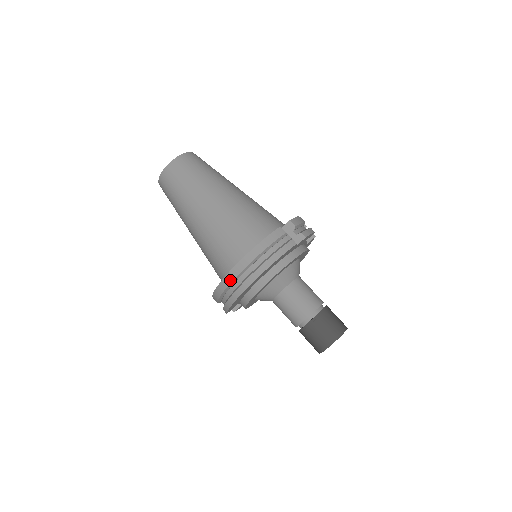
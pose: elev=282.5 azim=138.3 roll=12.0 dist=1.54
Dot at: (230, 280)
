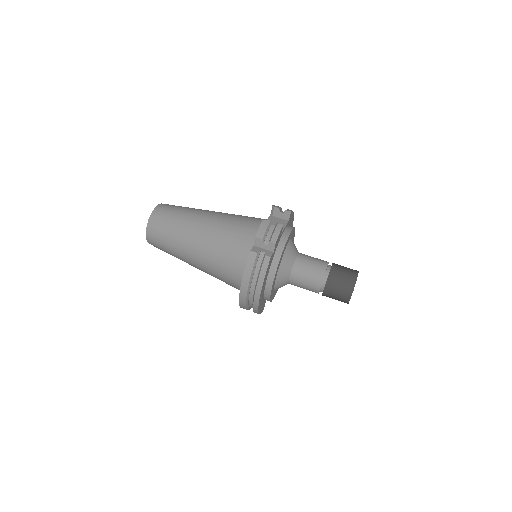
Dot at: (244, 305)
